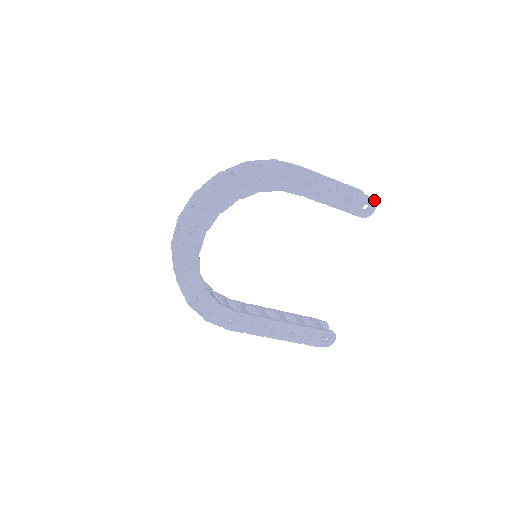
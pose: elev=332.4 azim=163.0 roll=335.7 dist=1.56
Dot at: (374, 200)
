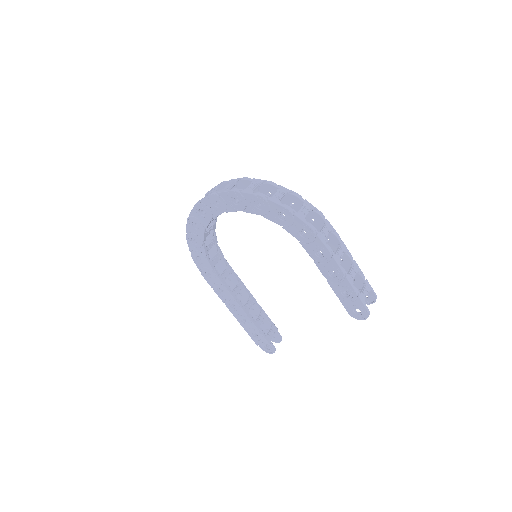
Dot at: (368, 314)
